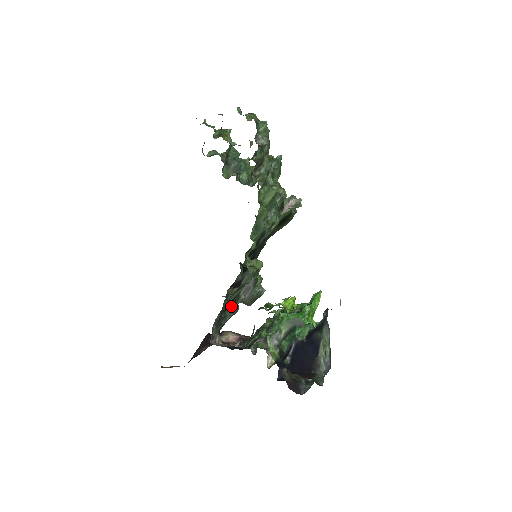
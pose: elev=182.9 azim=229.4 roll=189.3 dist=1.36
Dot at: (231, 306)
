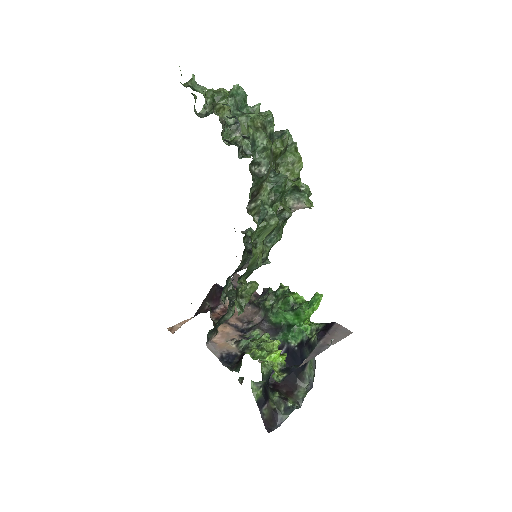
Dot at: (226, 315)
